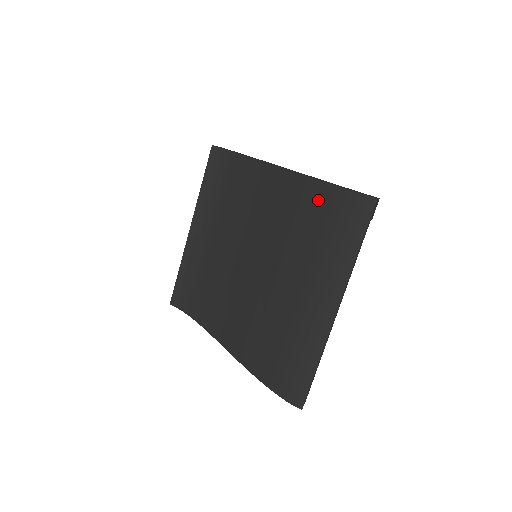
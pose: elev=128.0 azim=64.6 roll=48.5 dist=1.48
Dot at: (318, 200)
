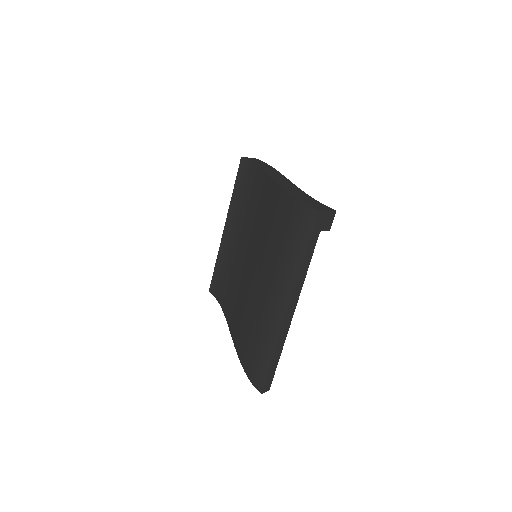
Dot at: (284, 210)
